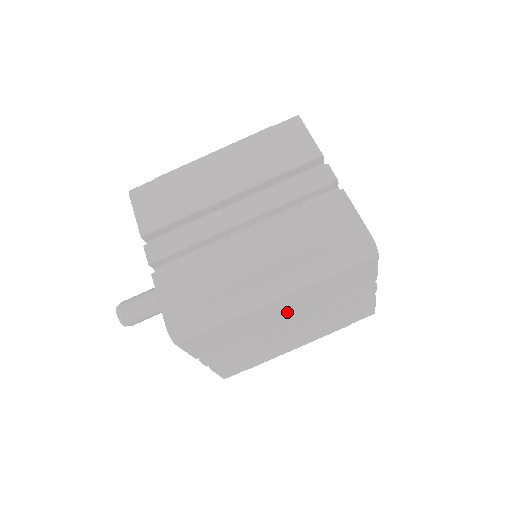
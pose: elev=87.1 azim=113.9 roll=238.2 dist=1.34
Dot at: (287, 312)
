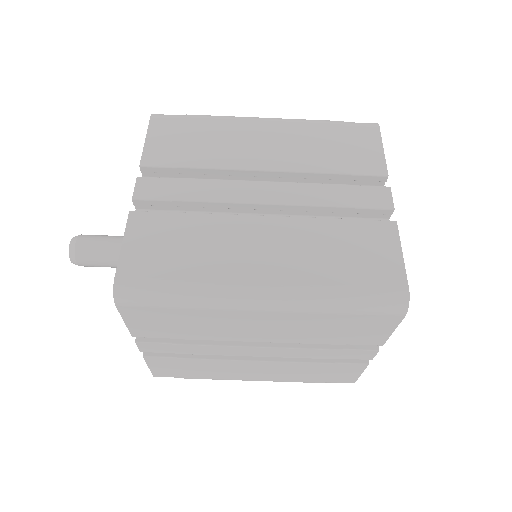
Dot at: (264, 332)
